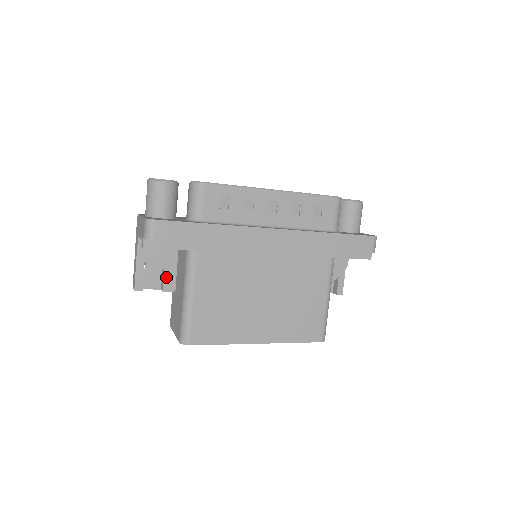
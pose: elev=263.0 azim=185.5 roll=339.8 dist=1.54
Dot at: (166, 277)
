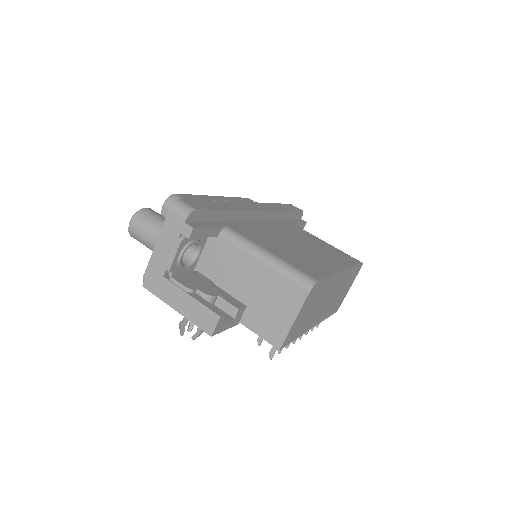
Dot at: (226, 299)
